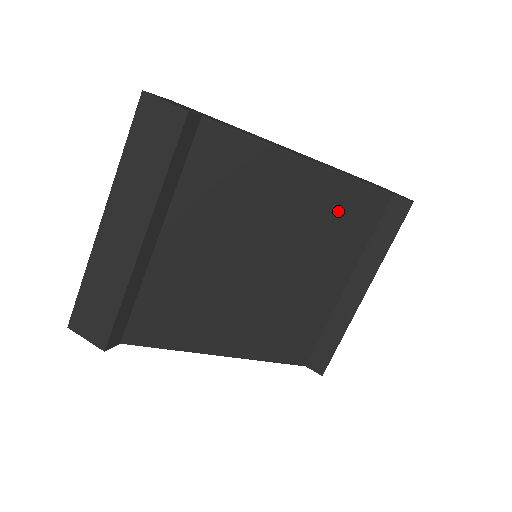
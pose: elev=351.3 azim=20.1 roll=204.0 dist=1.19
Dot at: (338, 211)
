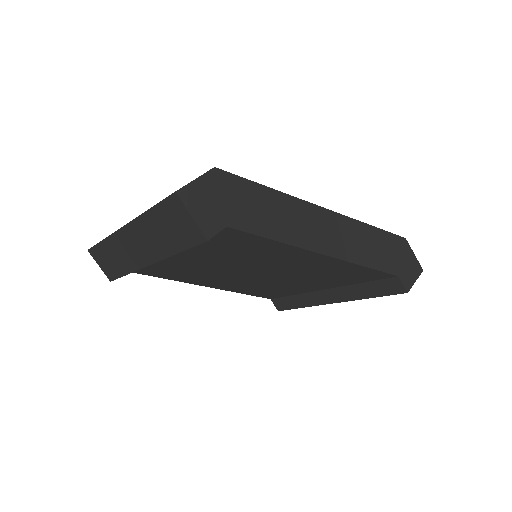
Dot at: (338, 272)
